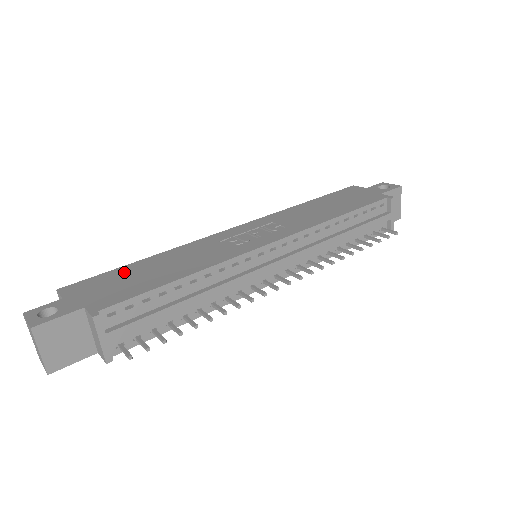
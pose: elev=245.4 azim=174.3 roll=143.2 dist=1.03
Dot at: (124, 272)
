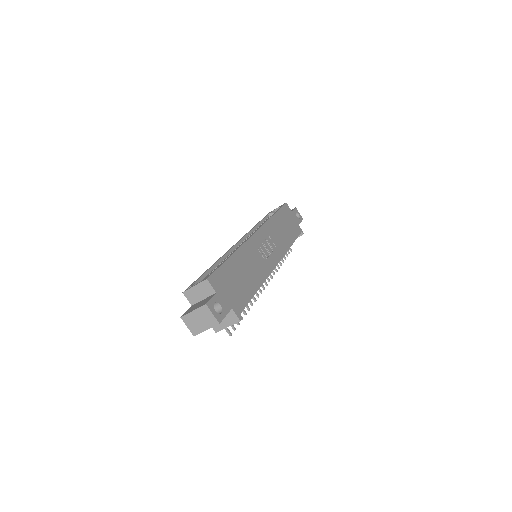
Dot at: (230, 270)
